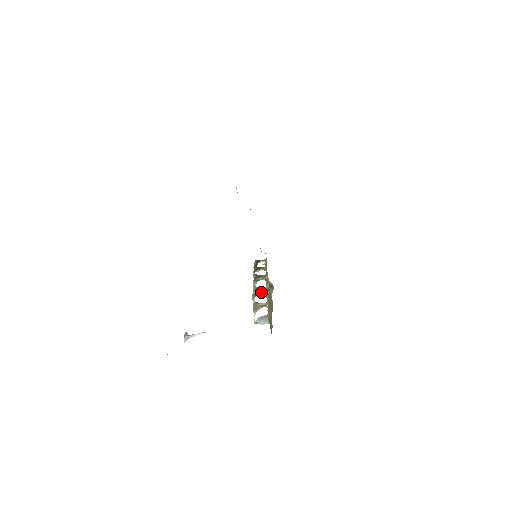
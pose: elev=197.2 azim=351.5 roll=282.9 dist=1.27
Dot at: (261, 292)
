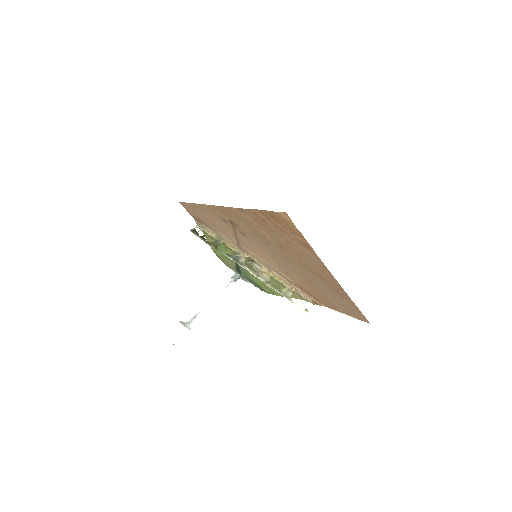
Dot at: (268, 277)
